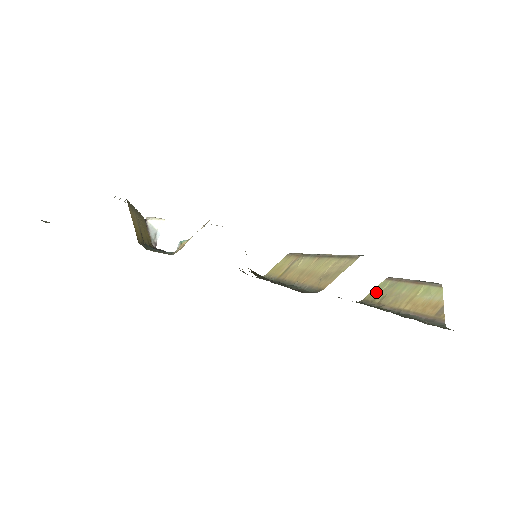
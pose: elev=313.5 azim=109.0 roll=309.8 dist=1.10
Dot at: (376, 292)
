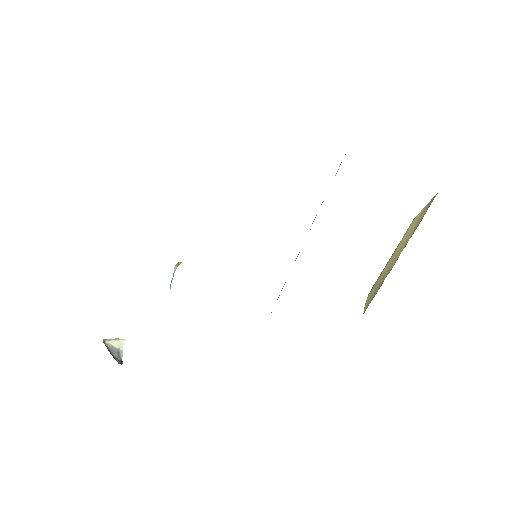
Dot at: (369, 299)
